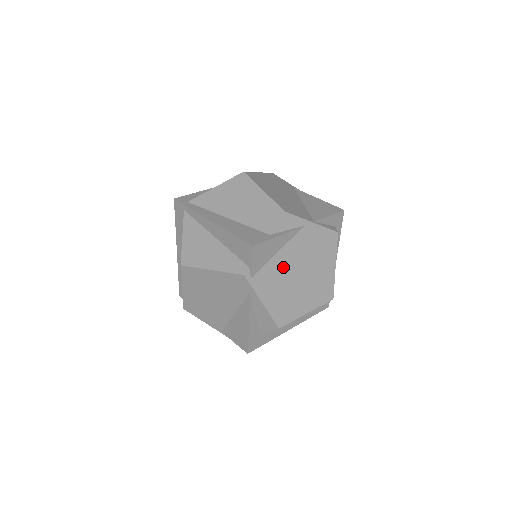
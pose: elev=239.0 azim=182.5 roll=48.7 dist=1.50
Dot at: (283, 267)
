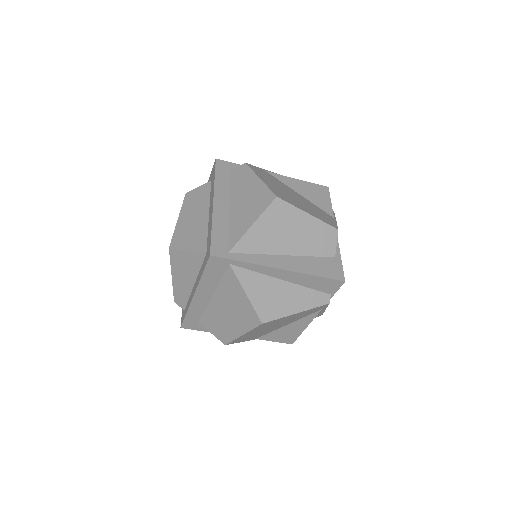
Dot at: occluded
